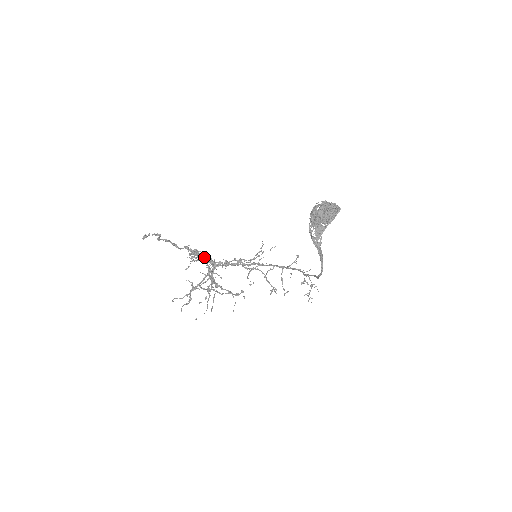
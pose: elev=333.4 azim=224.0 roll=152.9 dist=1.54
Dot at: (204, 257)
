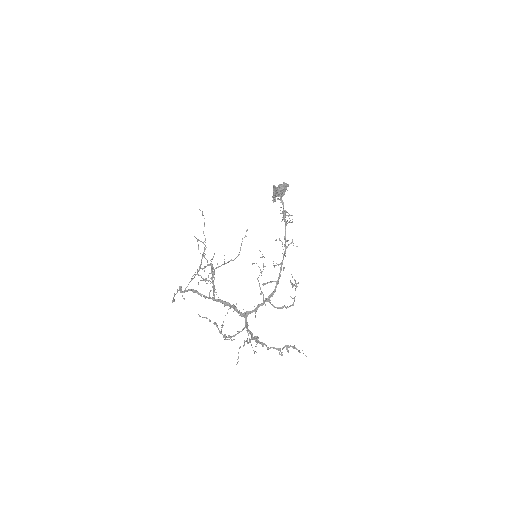
Dot at: occluded
